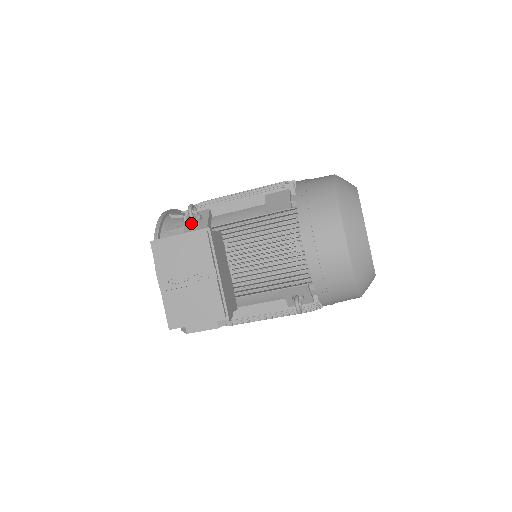
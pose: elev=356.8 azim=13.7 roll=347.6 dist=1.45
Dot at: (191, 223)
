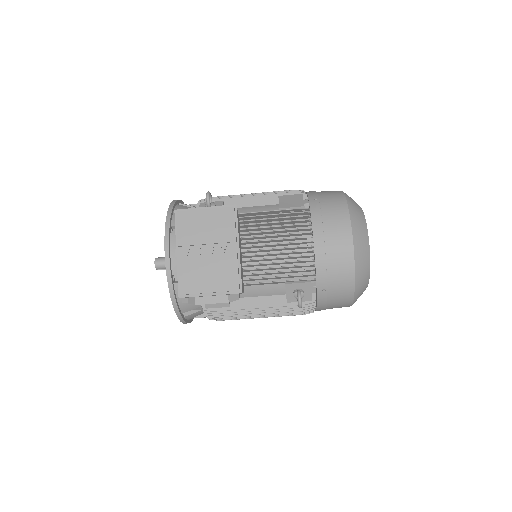
Dot at: occluded
